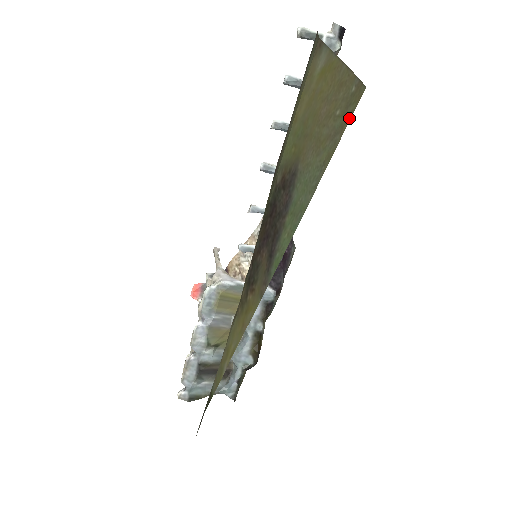
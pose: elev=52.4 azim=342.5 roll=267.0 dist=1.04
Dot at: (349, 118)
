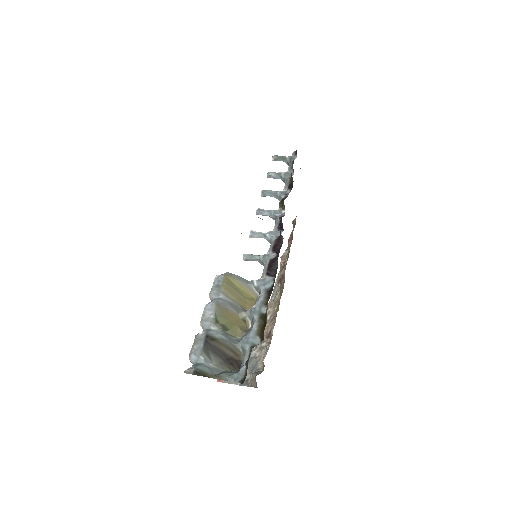
Dot at: occluded
